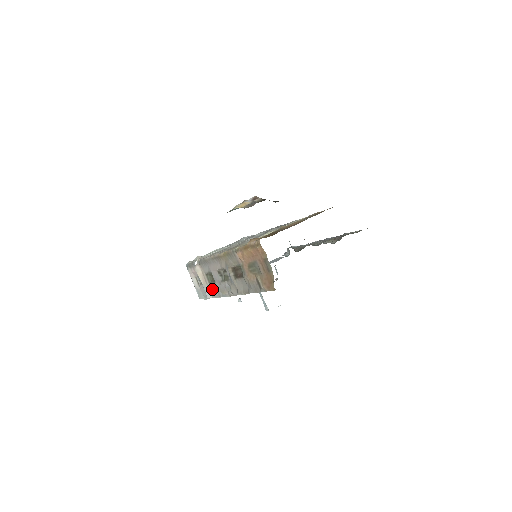
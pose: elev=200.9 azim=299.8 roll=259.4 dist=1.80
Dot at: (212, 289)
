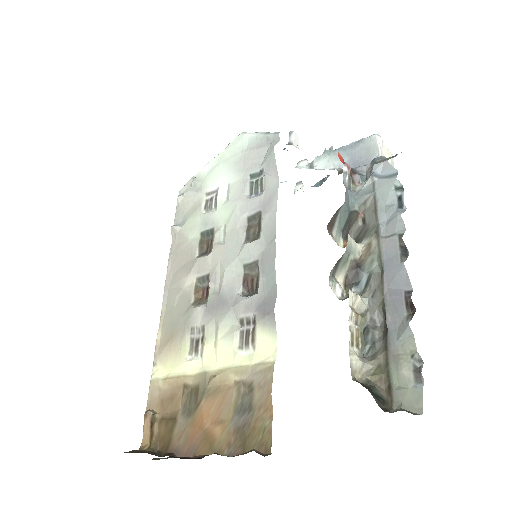
Dot at: occluded
